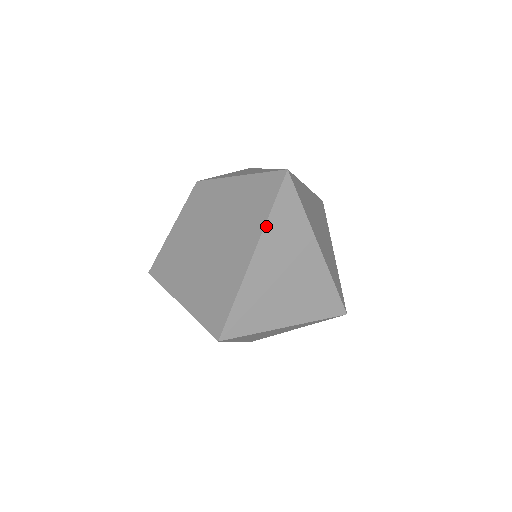
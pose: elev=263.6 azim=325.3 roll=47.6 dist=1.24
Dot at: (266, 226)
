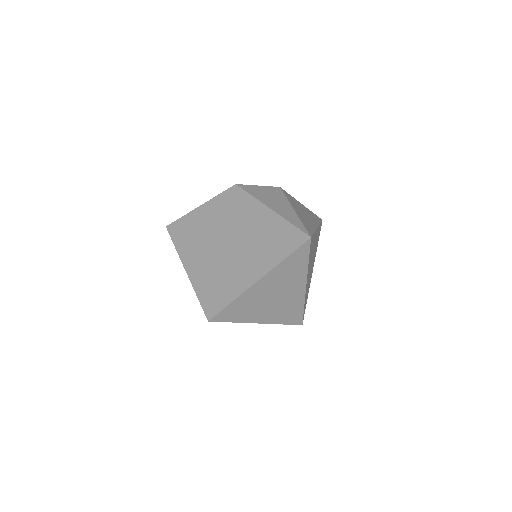
Dot at: (277, 266)
